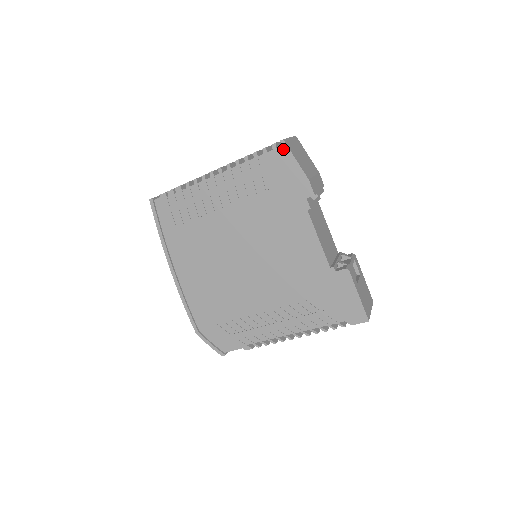
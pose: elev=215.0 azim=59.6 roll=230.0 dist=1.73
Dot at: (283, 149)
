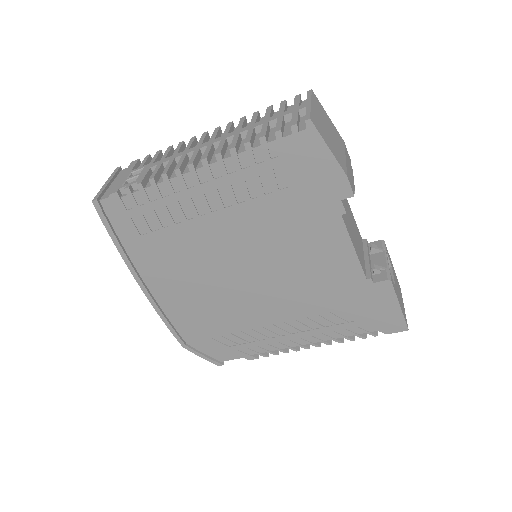
Dot at: (309, 133)
